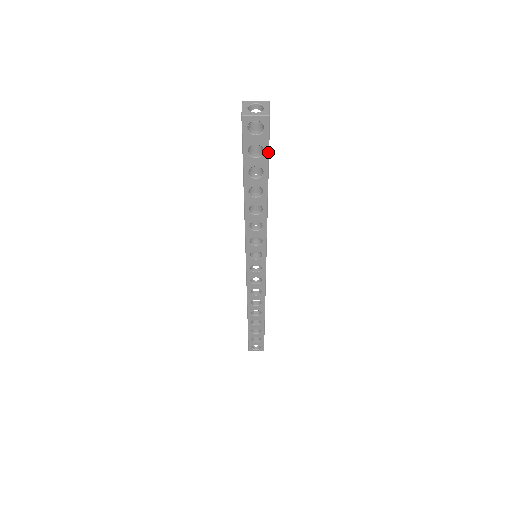
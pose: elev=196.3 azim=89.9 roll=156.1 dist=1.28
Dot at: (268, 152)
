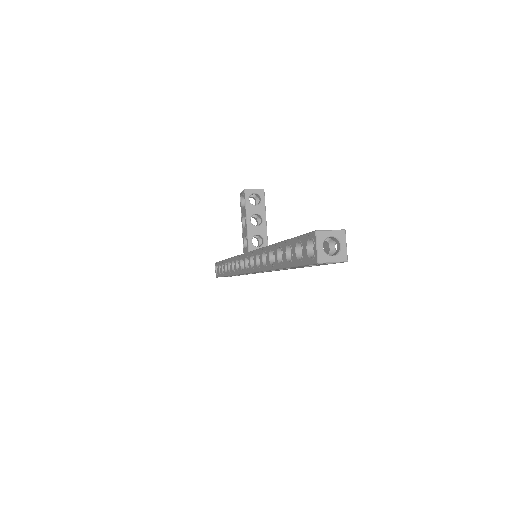
Dot at: (326, 264)
